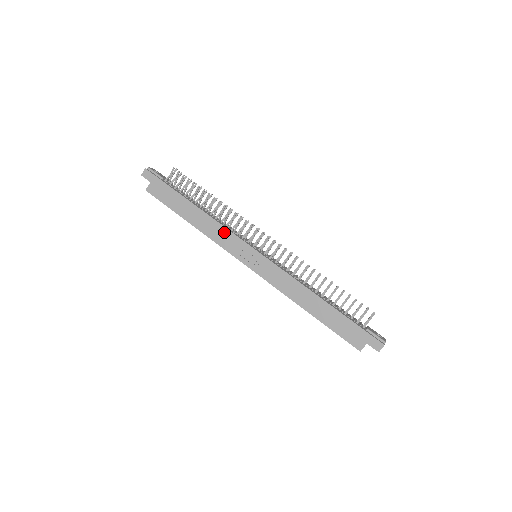
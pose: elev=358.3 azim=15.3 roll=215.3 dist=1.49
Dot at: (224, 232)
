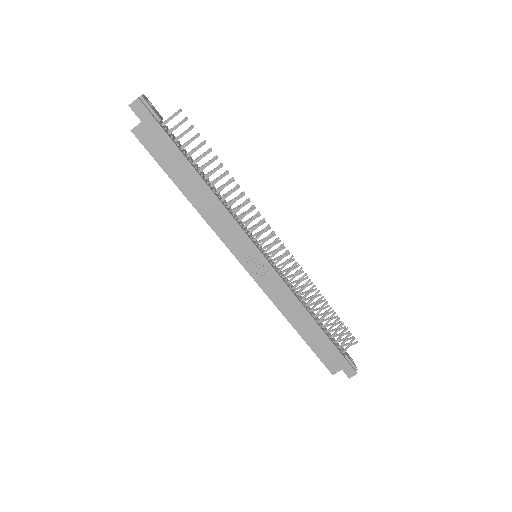
Dot at: (231, 223)
